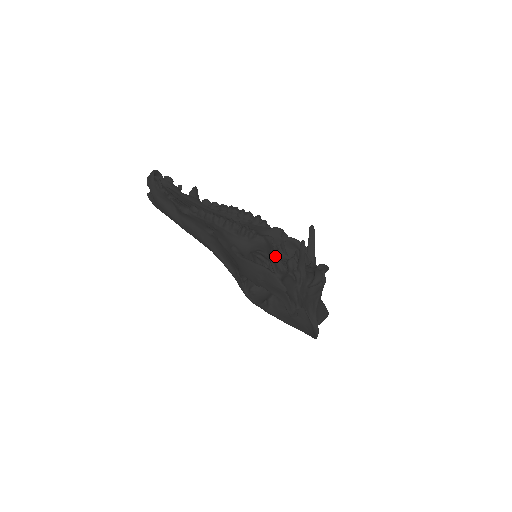
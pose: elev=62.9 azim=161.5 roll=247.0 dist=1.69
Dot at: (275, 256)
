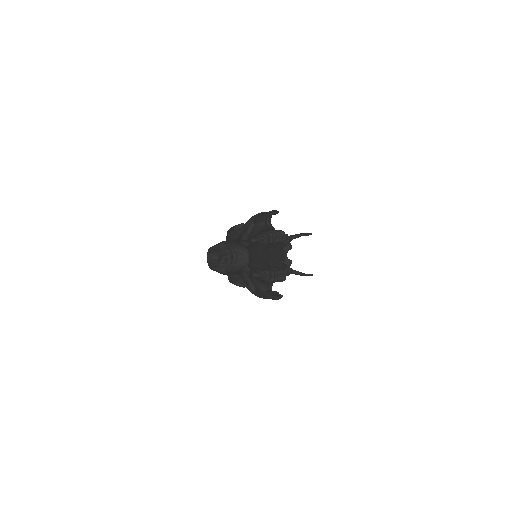
Dot at: occluded
